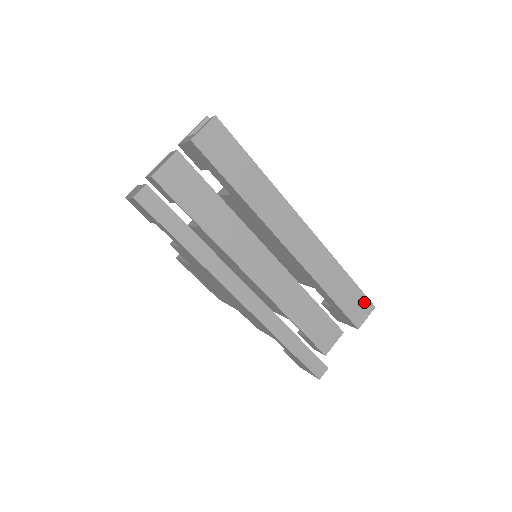
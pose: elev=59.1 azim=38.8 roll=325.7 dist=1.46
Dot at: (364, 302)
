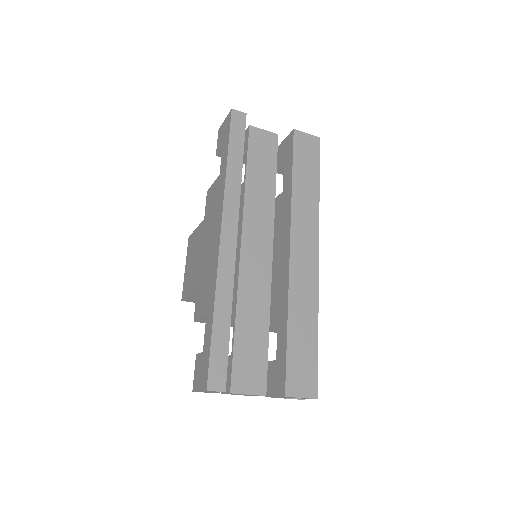
Dot at: (311, 379)
